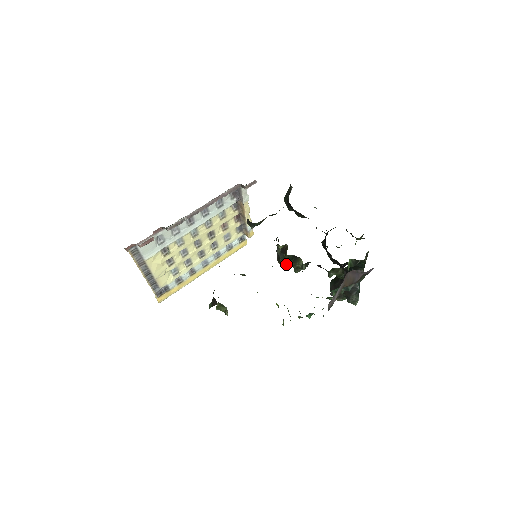
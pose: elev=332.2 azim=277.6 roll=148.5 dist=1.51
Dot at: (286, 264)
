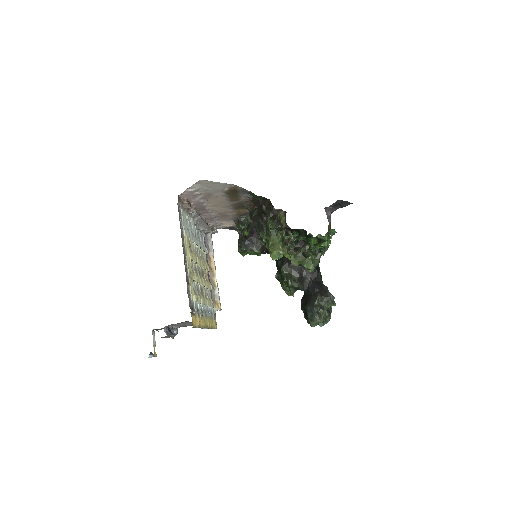
Dot at: occluded
